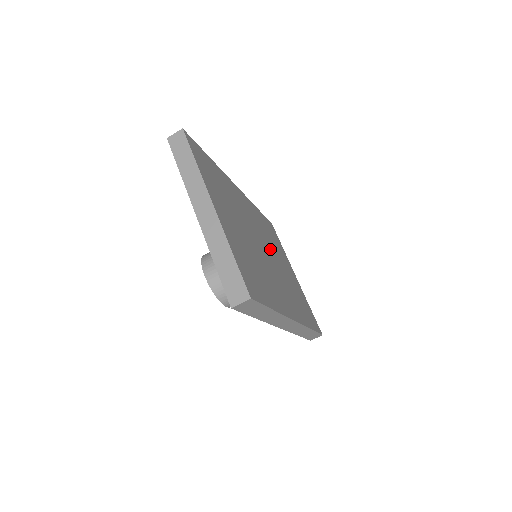
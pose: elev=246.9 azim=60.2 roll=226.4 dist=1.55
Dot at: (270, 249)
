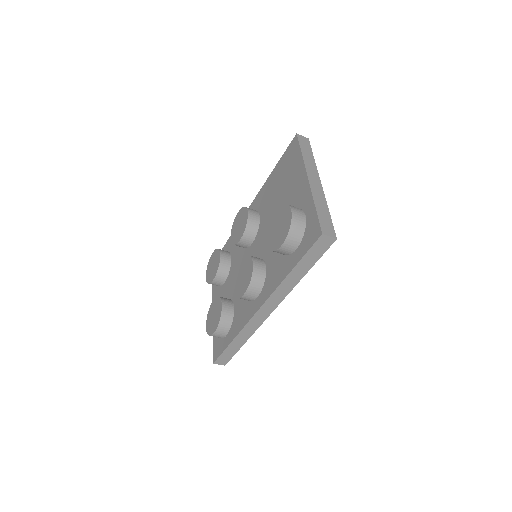
Dot at: occluded
